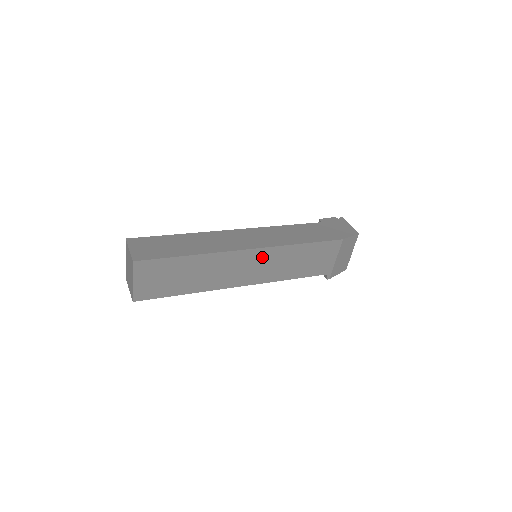
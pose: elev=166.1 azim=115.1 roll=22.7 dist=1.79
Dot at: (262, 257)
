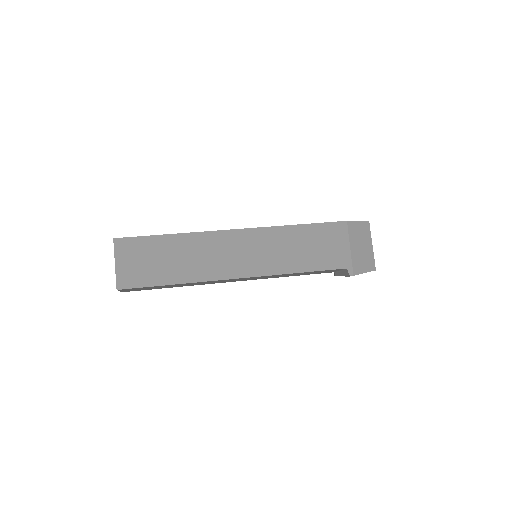
Dot at: (254, 240)
